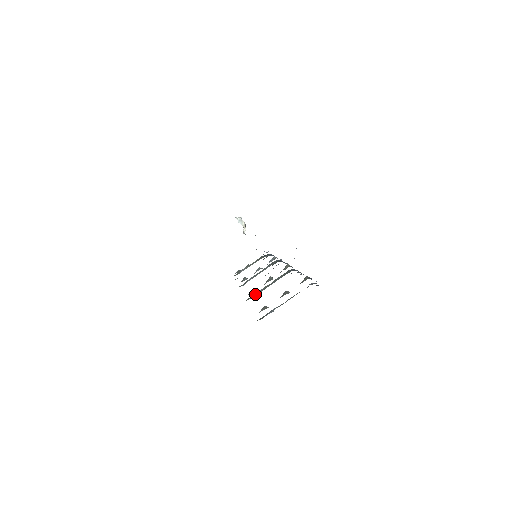
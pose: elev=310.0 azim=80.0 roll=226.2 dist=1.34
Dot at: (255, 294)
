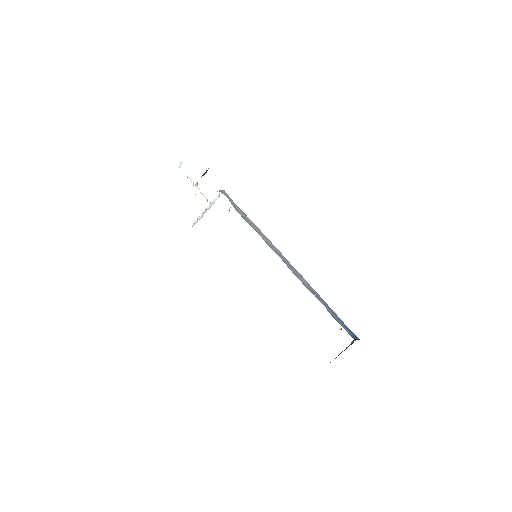
Dot at: occluded
